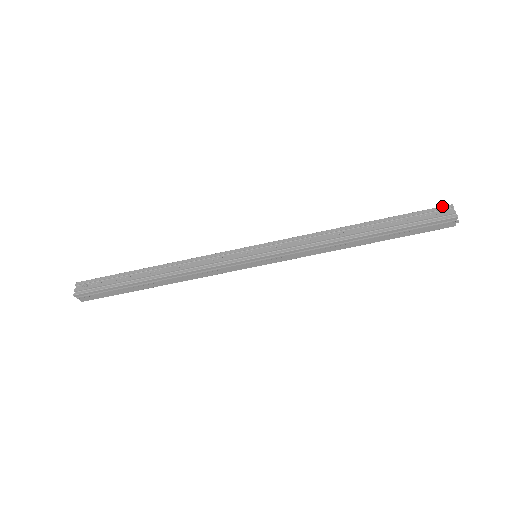
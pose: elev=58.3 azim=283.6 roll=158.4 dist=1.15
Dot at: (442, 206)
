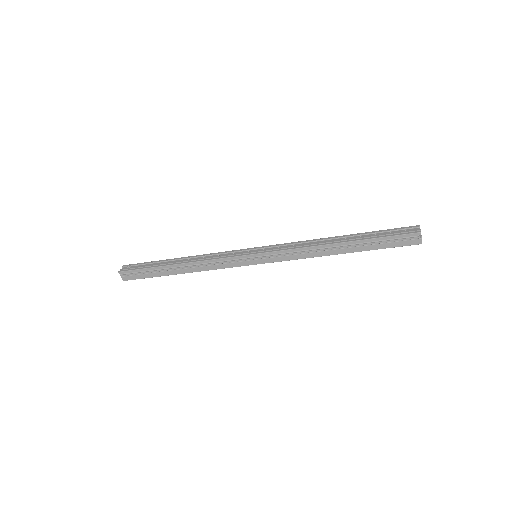
Dot at: (411, 226)
